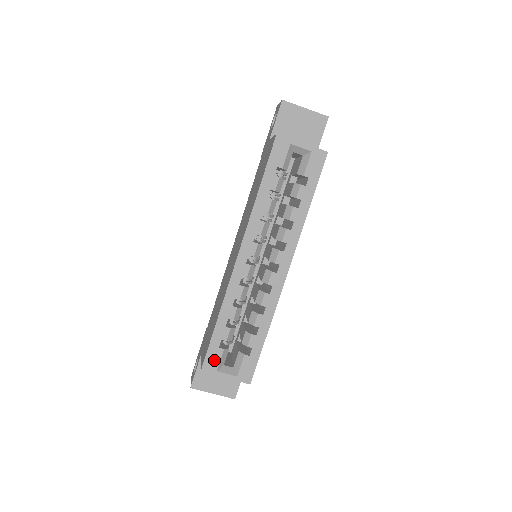
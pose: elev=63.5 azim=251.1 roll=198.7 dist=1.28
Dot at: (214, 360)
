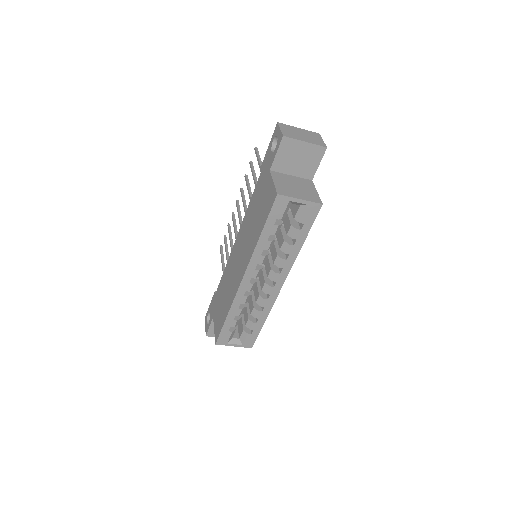
Dot at: (225, 338)
